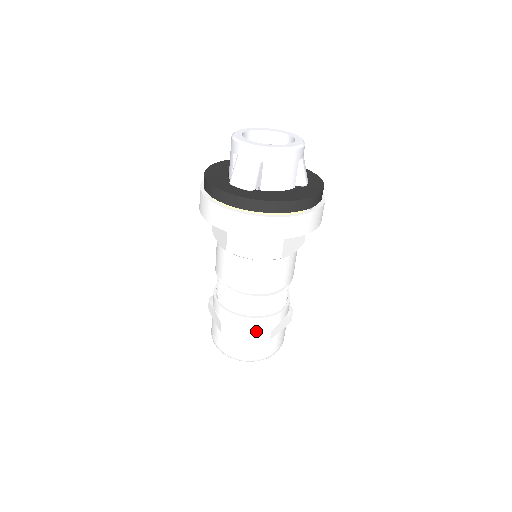
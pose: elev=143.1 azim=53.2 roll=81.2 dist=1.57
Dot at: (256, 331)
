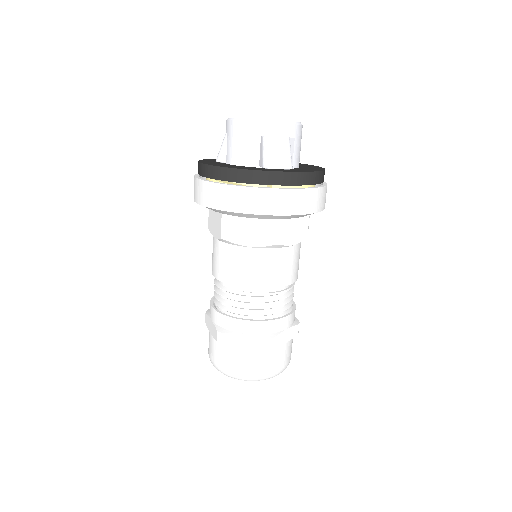
Dot at: (293, 328)
